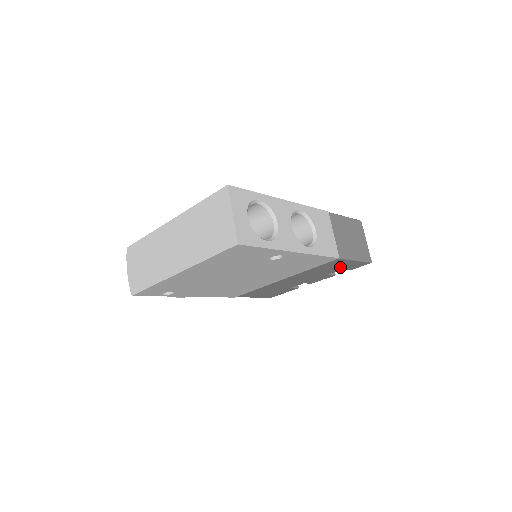
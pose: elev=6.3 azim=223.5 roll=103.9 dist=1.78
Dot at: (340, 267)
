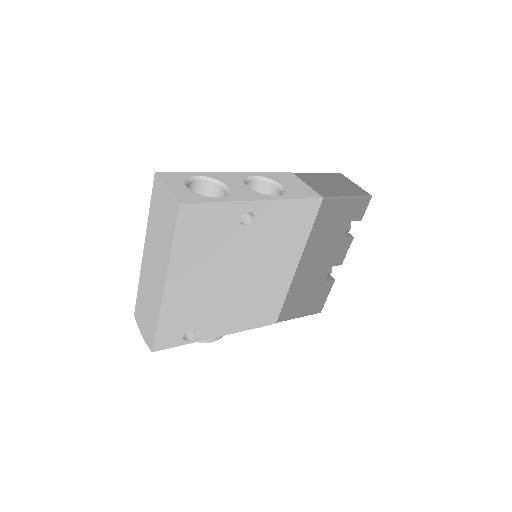
Dot at: (343, 218)
